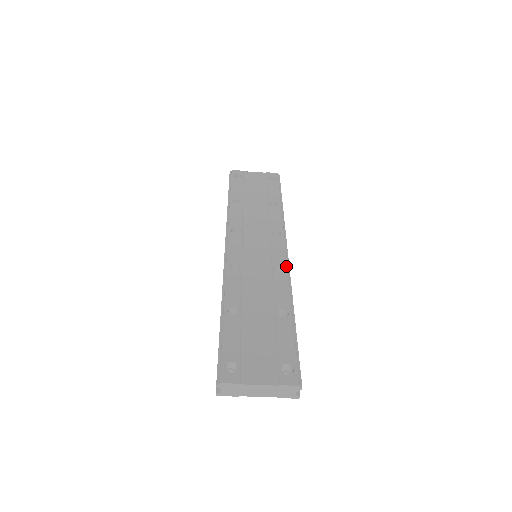
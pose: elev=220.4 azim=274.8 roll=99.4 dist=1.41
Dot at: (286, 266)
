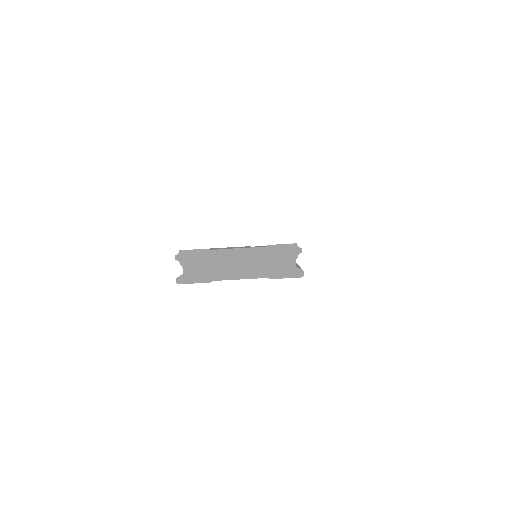
Dot at: occluded
